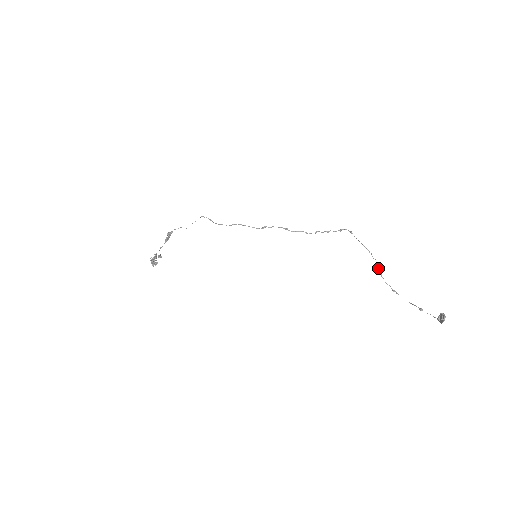
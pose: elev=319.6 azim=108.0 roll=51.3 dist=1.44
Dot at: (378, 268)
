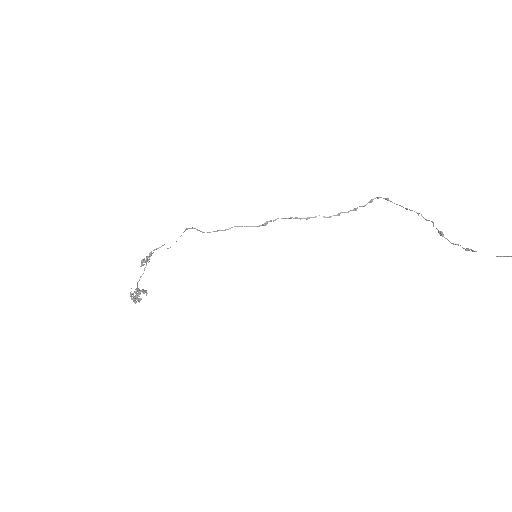
Dot at: occluded
